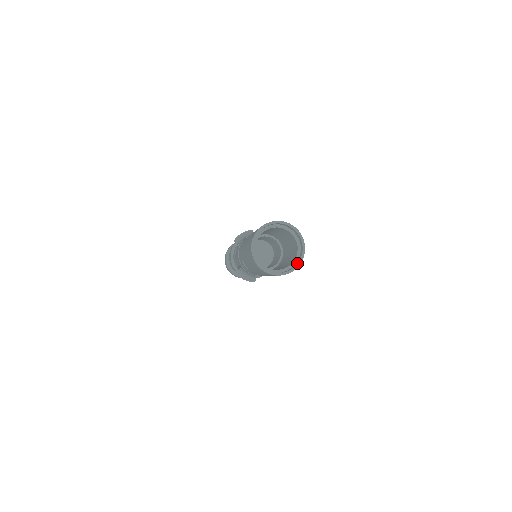
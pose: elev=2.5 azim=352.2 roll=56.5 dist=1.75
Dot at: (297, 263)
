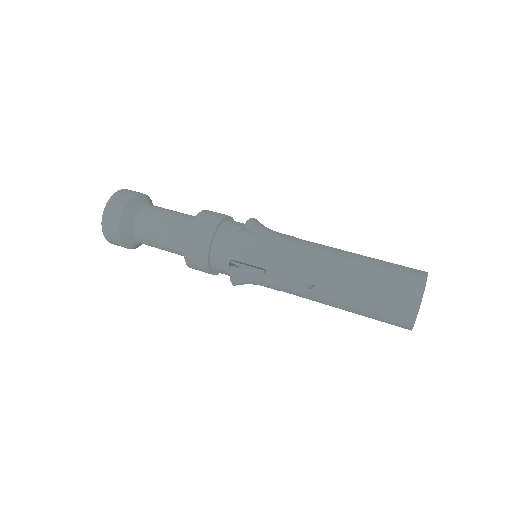
Dot at: occluded
